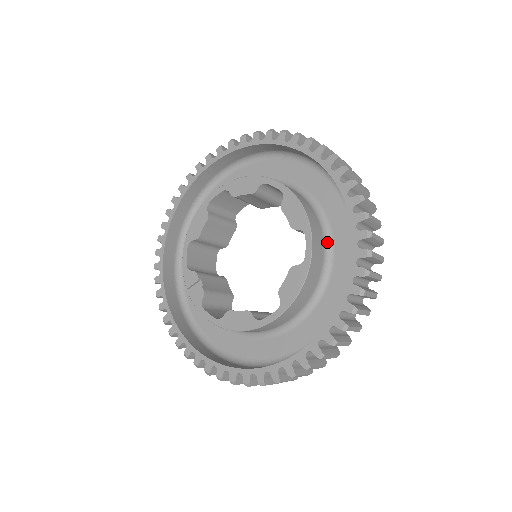
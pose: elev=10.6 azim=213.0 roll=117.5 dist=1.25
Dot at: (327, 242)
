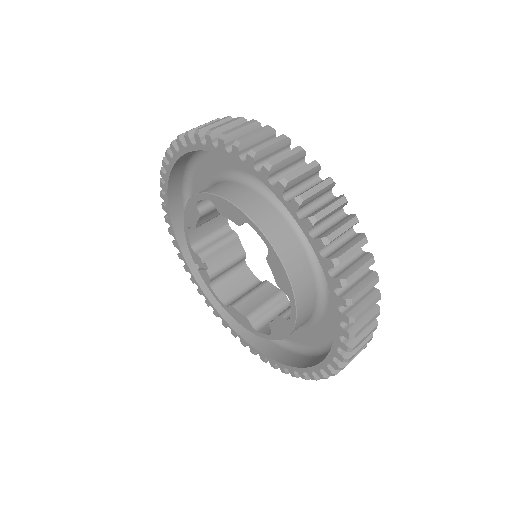
Dot at: (321, 289)
